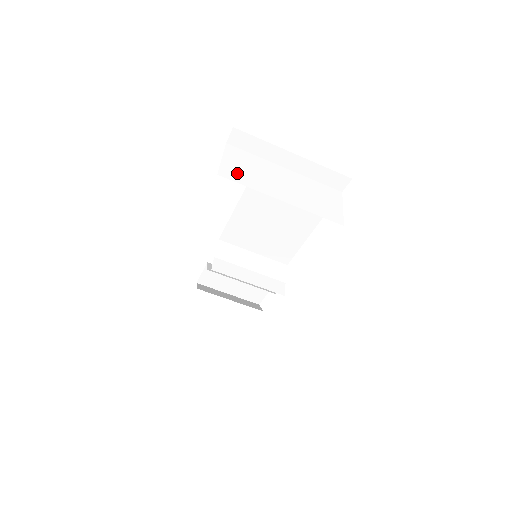
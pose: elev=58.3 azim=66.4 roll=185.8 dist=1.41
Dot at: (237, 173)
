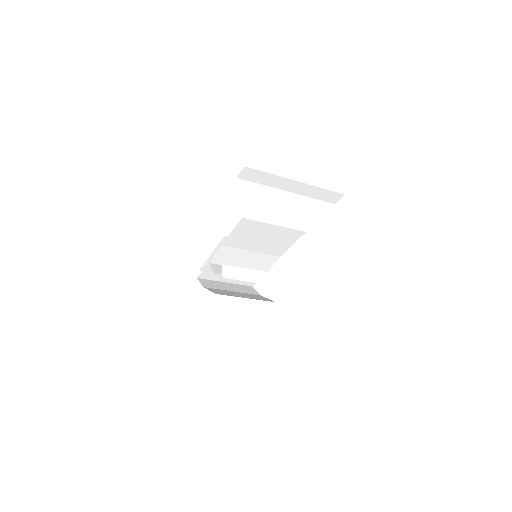
Dot at: (255, 210)
